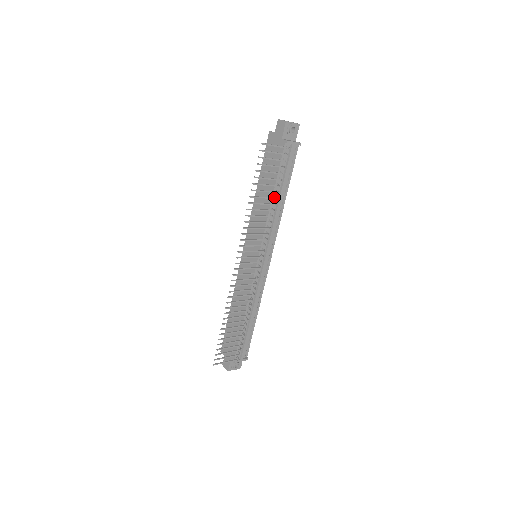
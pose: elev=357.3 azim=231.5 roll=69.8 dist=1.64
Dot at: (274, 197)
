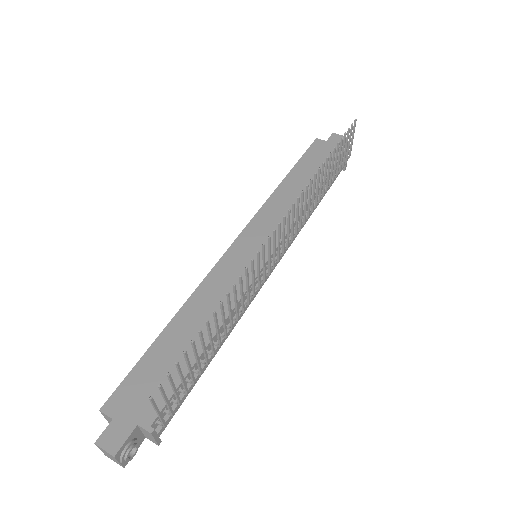
Dot at: occluded
